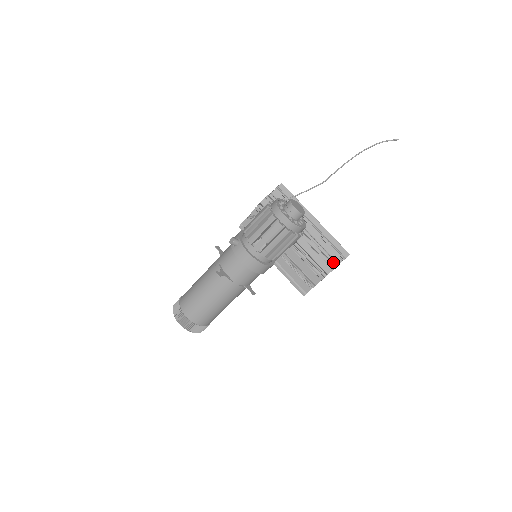
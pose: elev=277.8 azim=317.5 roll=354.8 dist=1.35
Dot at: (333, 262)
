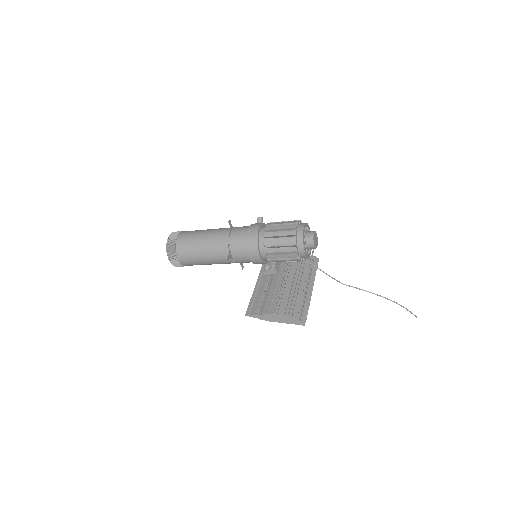
Dot at: occluded
